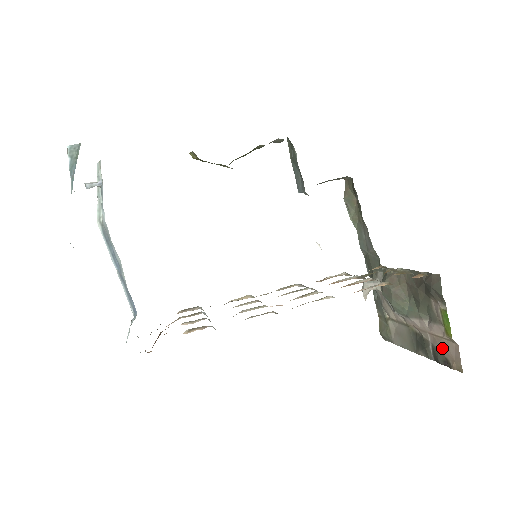
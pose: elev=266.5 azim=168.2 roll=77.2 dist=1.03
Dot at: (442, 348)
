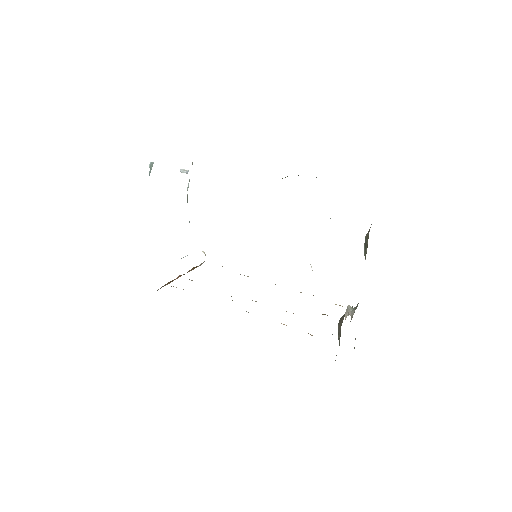
Dot at: occluded
